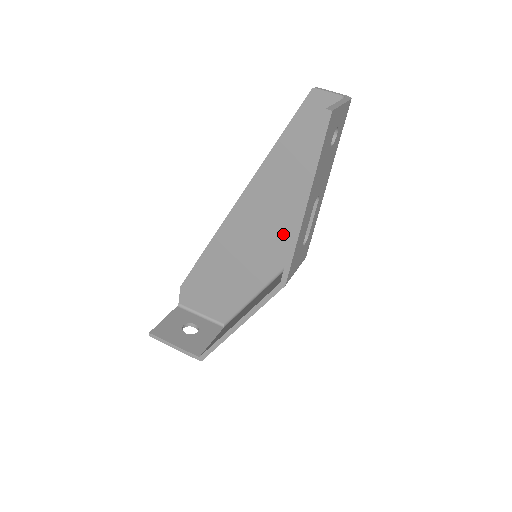
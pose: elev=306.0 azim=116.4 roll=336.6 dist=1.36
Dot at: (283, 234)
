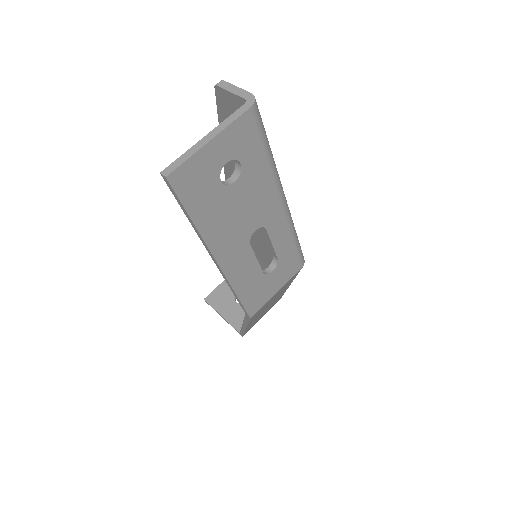
Dot at: occluded
